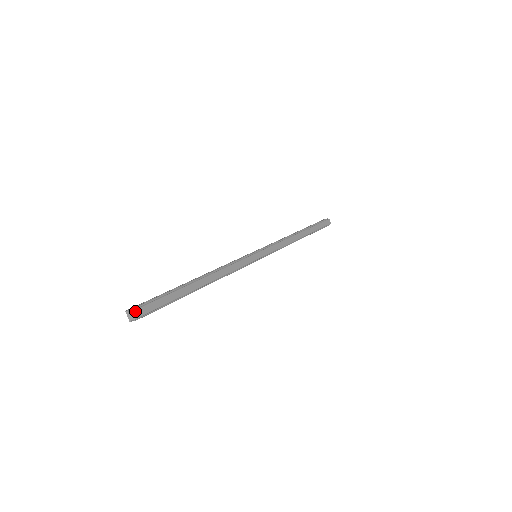
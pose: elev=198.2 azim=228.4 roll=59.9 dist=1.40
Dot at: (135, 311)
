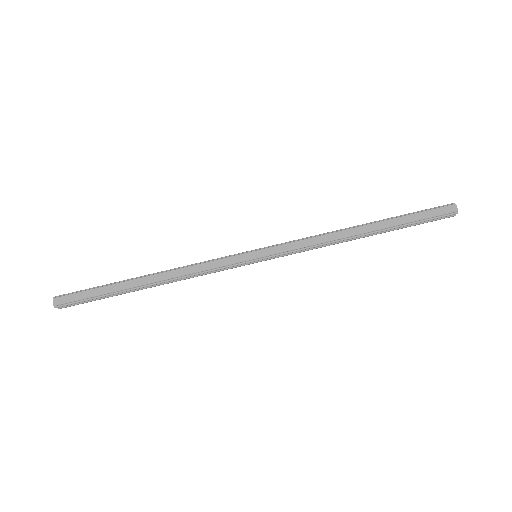
Dot at: (56, 299)
